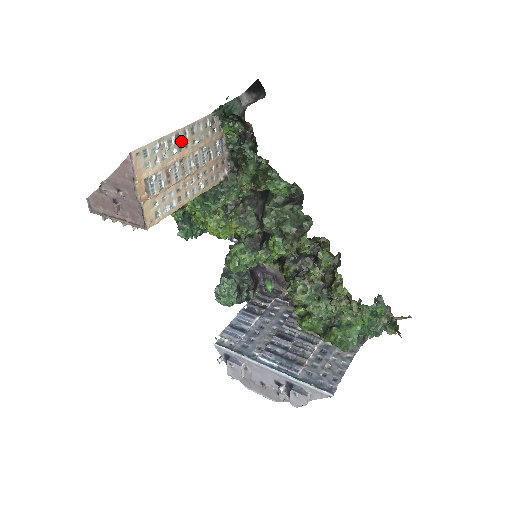
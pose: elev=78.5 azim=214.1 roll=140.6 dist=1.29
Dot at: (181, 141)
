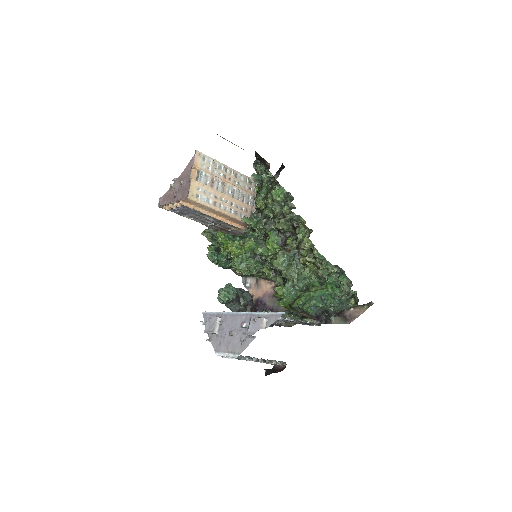
Dot at: (227, 174)
